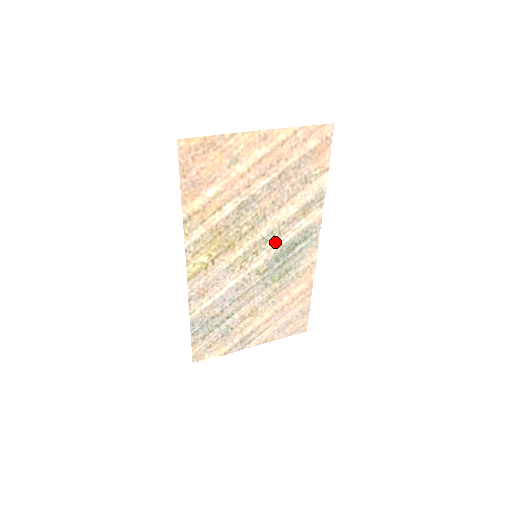
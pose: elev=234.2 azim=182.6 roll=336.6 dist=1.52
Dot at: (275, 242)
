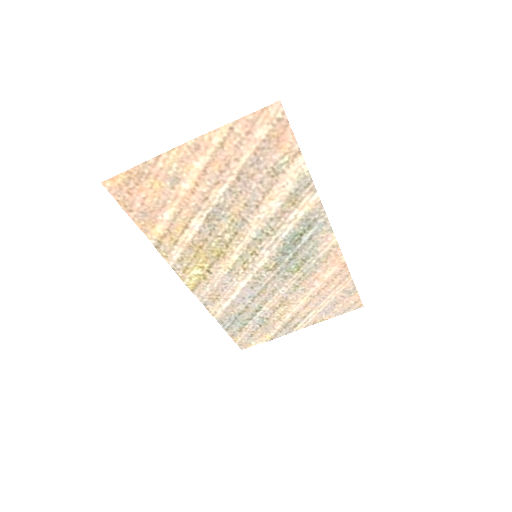
Dot at: (272, 239)
